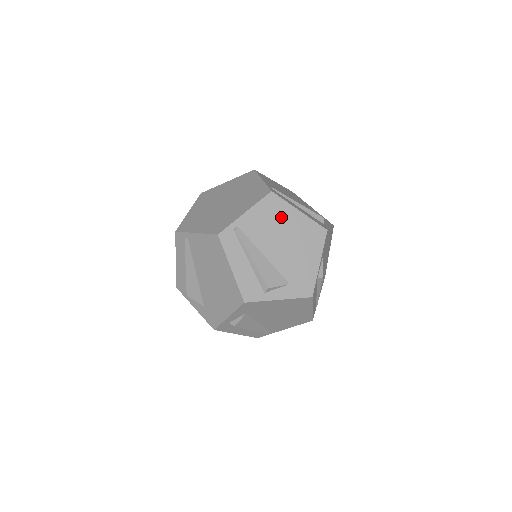
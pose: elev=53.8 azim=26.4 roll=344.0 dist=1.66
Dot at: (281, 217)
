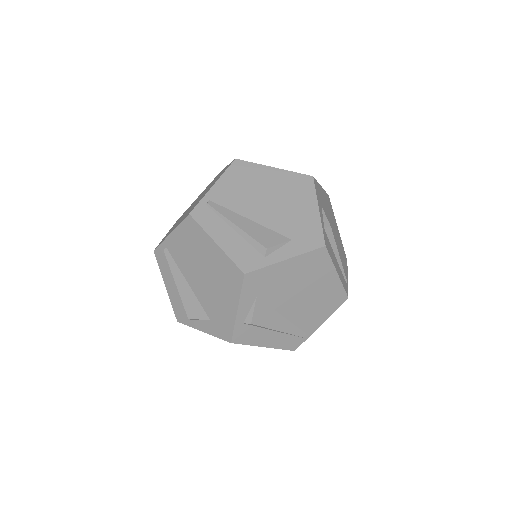
Dot at: (255, 179)
